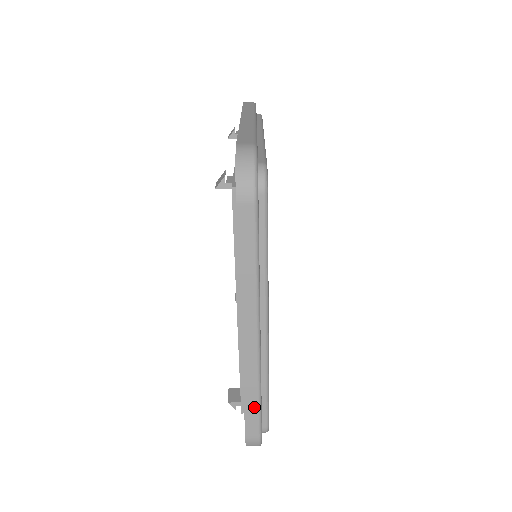
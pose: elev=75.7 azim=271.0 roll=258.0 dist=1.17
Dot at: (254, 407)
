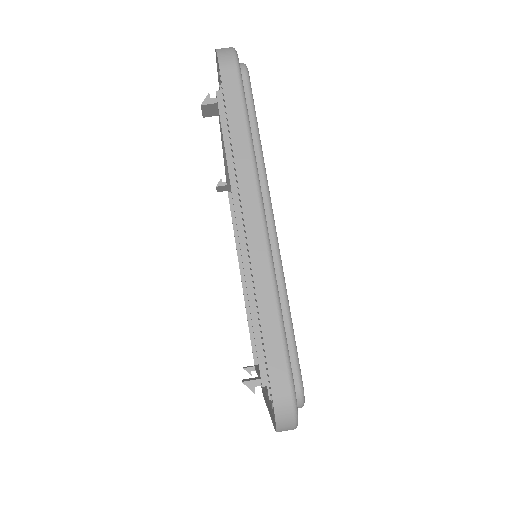
Dot at: (274, 326)
